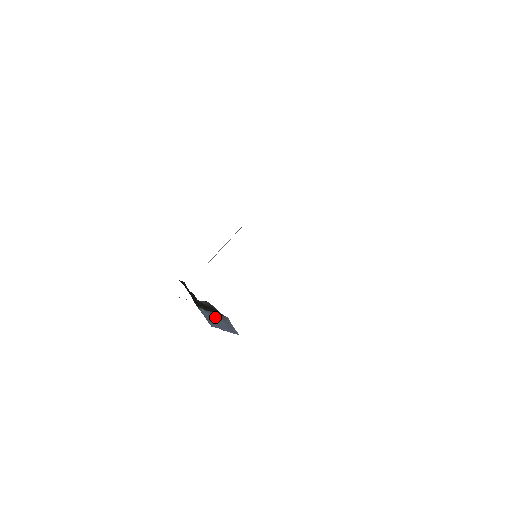
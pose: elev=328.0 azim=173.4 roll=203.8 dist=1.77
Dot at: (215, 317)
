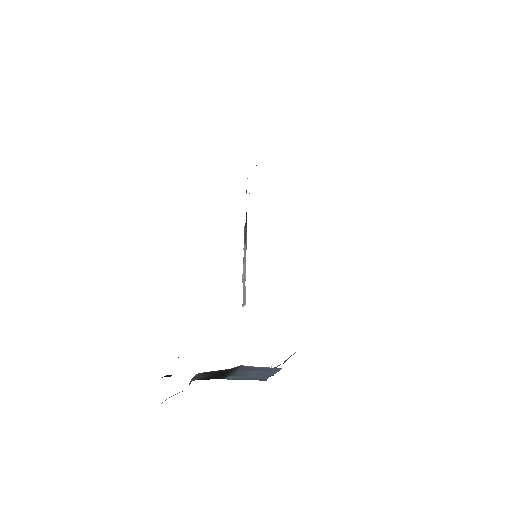
Dot at: (243, 374)
